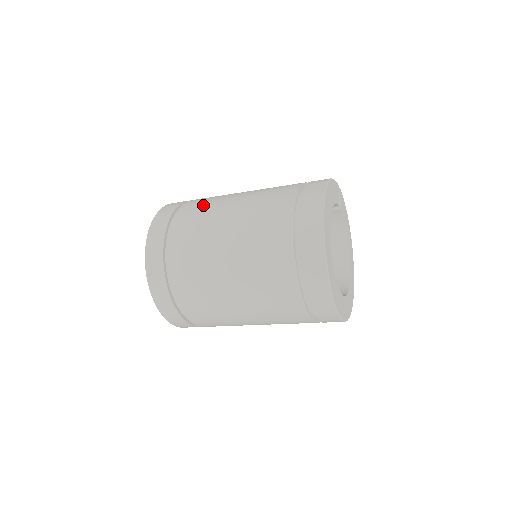
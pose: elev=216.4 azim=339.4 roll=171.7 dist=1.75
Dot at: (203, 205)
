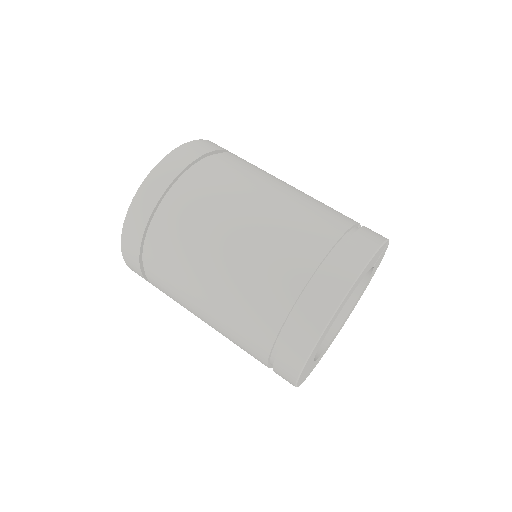
Dot at: (220, 185)
